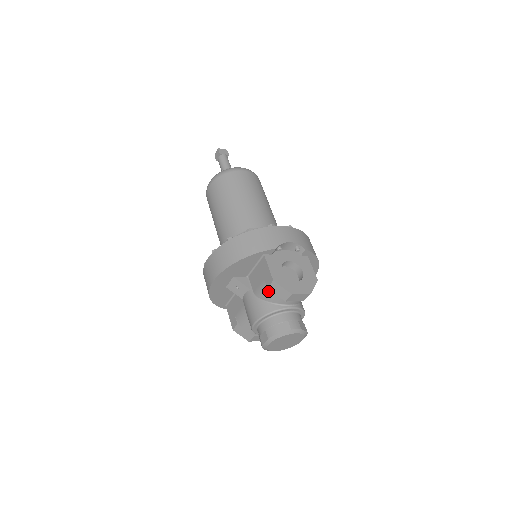
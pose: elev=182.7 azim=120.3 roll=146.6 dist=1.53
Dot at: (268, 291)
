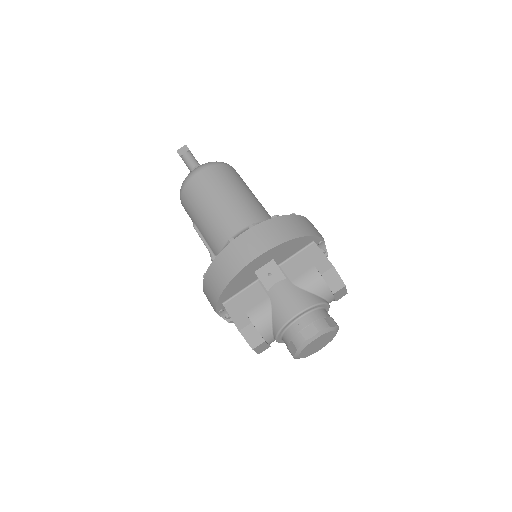
Dot at: (318, 279)
